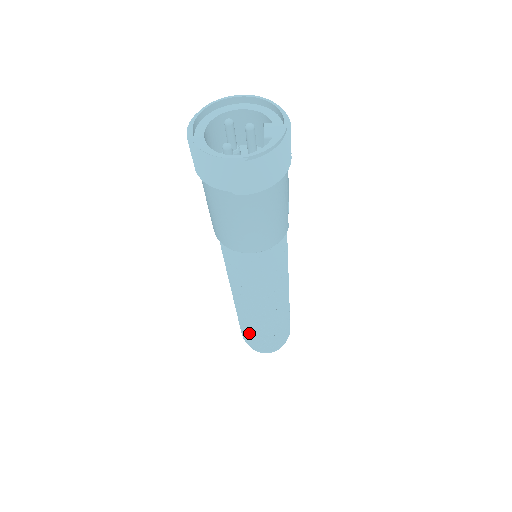
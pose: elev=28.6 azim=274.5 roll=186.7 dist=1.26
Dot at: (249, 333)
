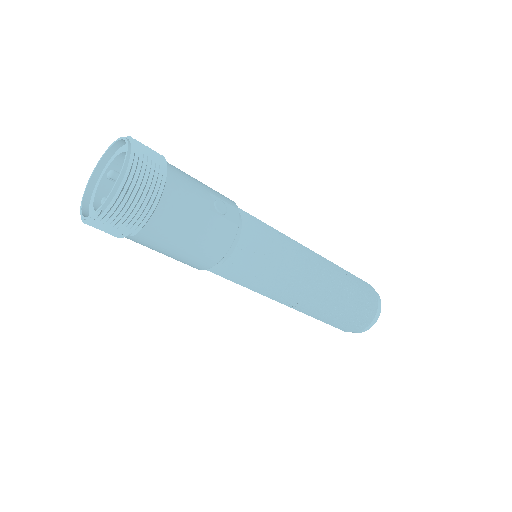
Dot at: (323, 321)
